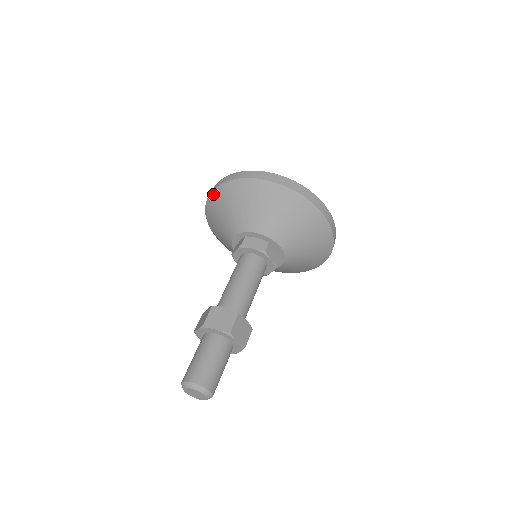
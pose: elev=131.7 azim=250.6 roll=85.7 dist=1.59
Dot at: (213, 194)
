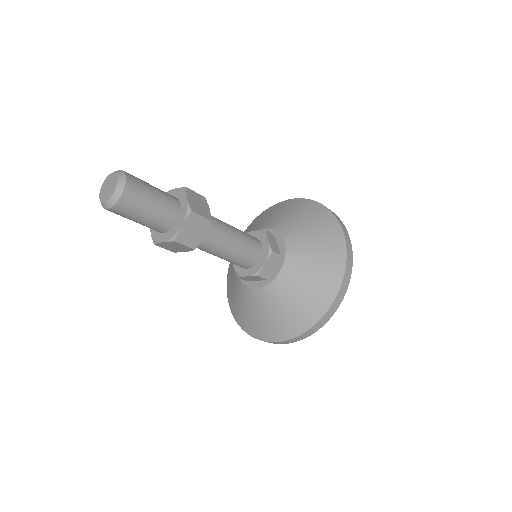
Dot at: (292, 200)
